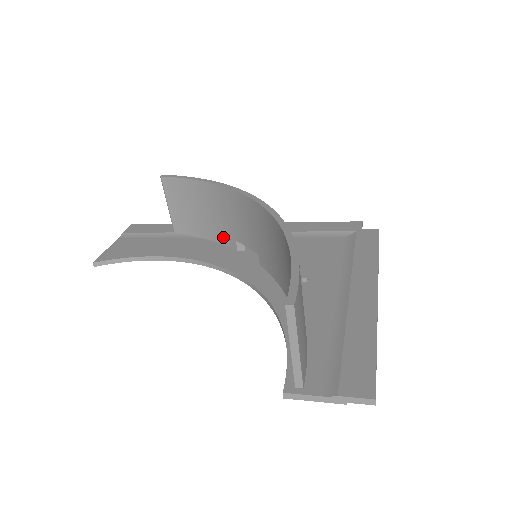
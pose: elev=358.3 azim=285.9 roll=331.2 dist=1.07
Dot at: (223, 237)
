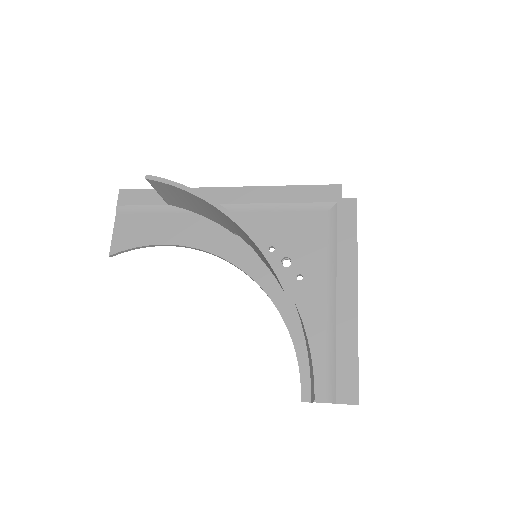
Dot at: (219, 222)
